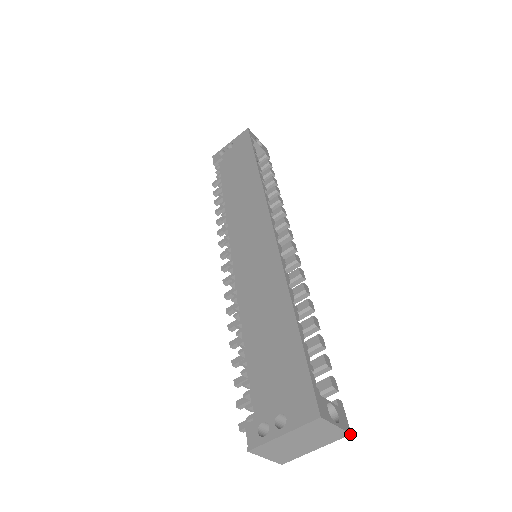
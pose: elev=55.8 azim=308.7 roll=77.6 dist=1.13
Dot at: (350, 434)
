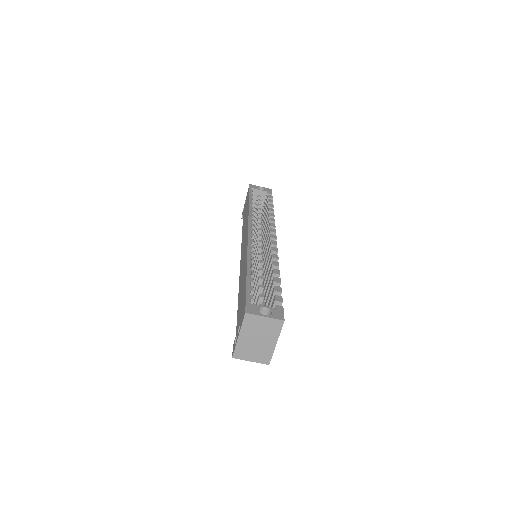
Dot at: occluded
